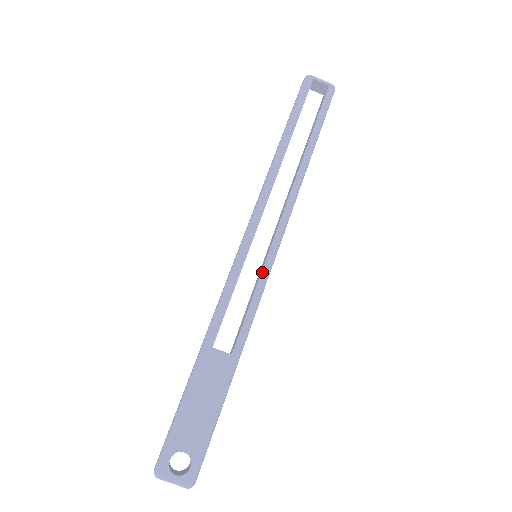
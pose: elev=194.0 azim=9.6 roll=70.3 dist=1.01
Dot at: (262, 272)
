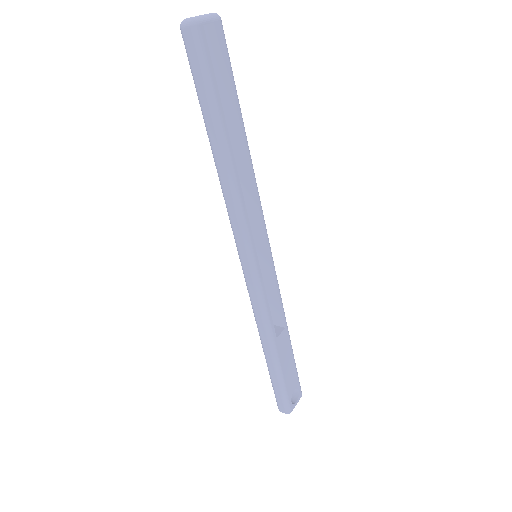
Dot at: (272, 265)
